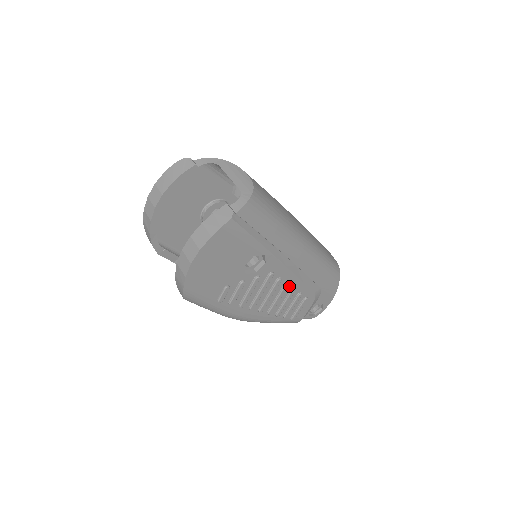
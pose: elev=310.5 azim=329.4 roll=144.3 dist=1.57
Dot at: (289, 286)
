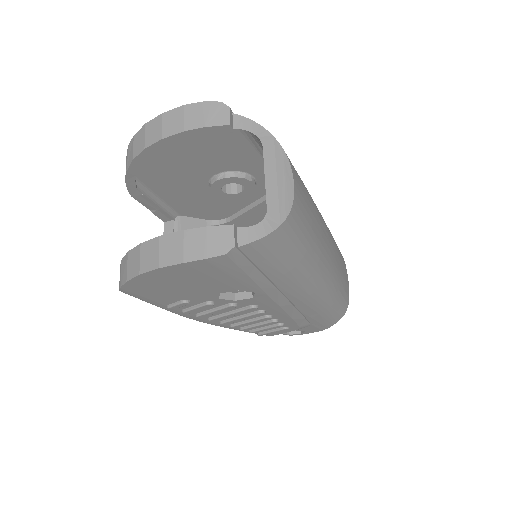
Dot at: (272, 316)
